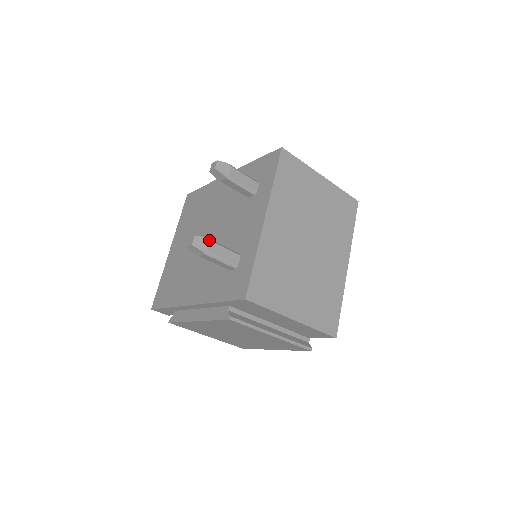
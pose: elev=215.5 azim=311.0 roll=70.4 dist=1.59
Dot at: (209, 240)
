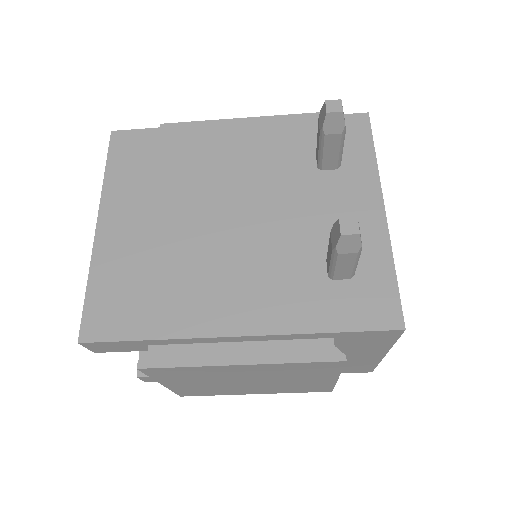
Dot at: occluded
